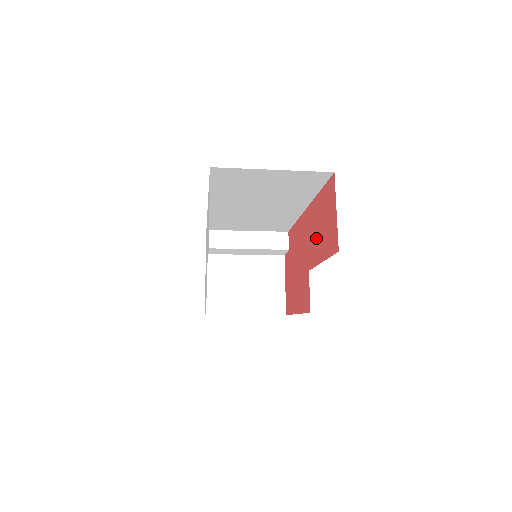
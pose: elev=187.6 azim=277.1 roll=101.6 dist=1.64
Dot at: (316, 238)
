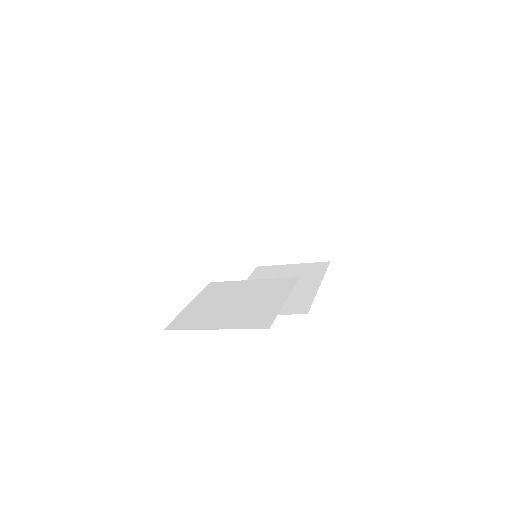
Dot at: occluded
